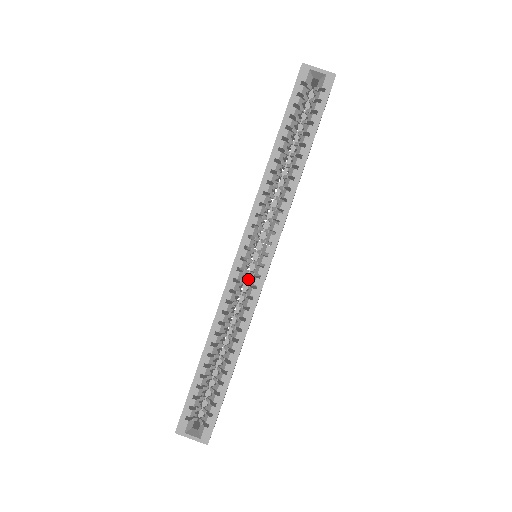
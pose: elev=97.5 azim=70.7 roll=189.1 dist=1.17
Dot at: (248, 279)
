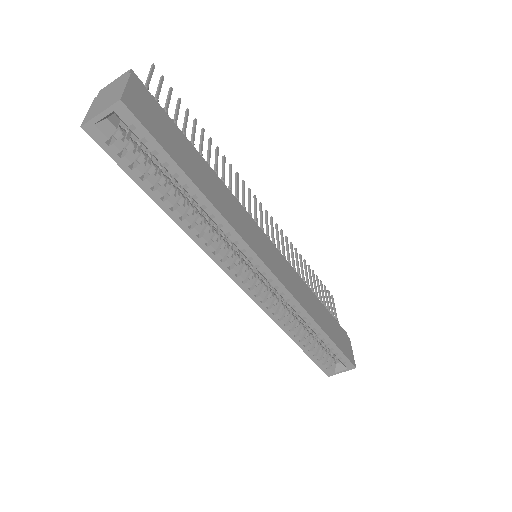
Dot at: occluded
